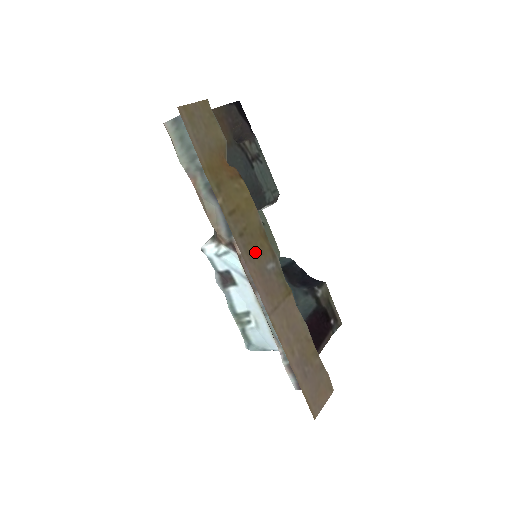
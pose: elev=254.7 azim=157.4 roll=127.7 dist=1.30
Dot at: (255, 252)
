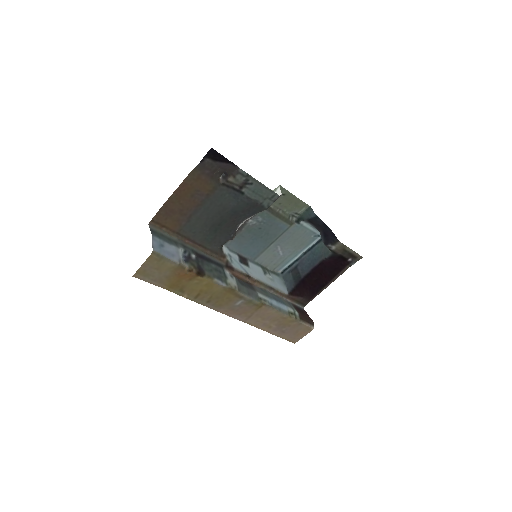
Dot at: (223, 303)
